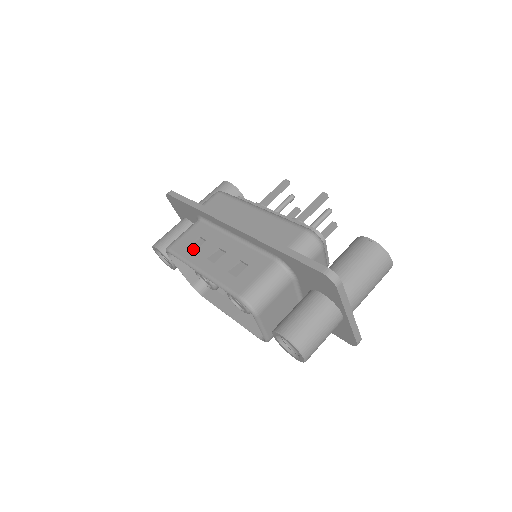
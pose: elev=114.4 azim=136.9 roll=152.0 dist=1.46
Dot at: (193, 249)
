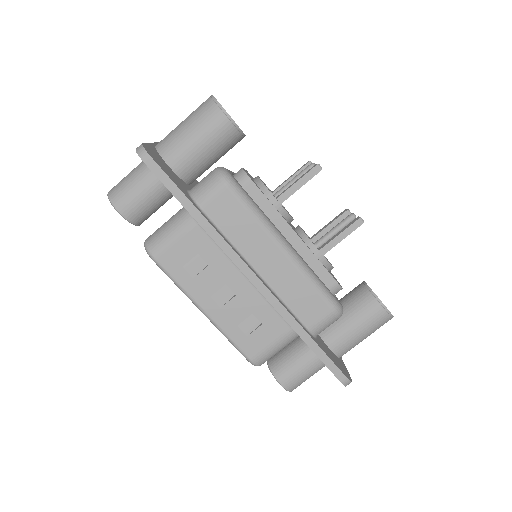
Dot at: (191, 274)
